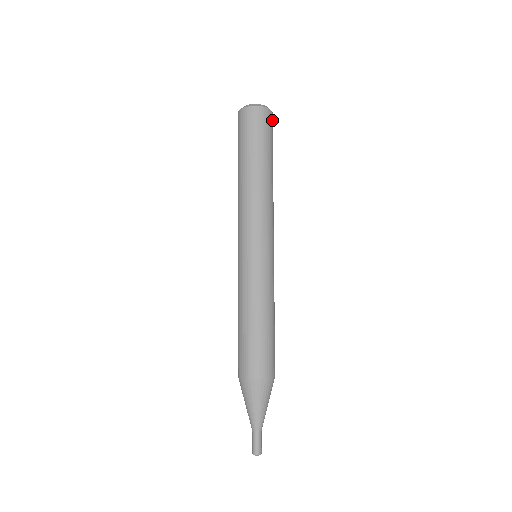
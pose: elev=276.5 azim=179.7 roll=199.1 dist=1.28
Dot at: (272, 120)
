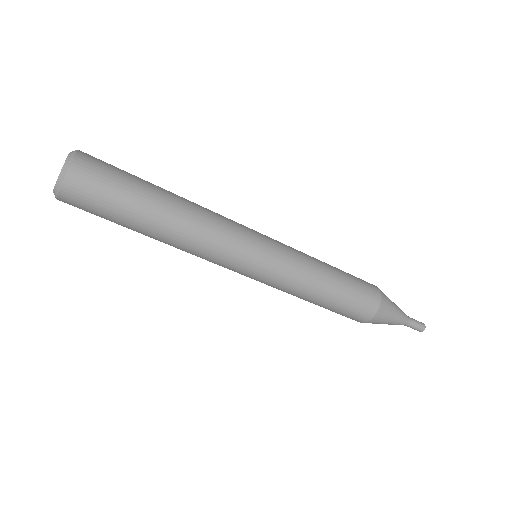
Dot at: (86, 164)
